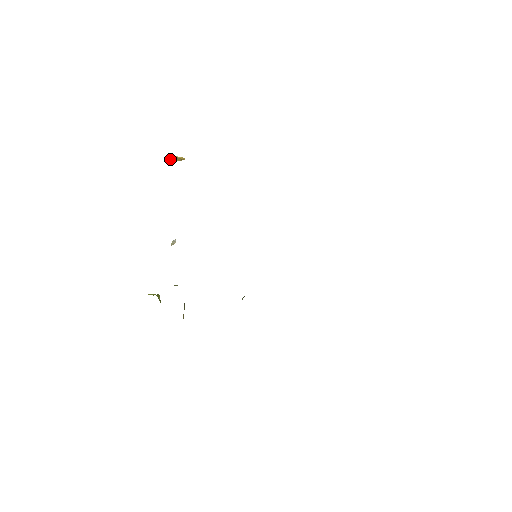
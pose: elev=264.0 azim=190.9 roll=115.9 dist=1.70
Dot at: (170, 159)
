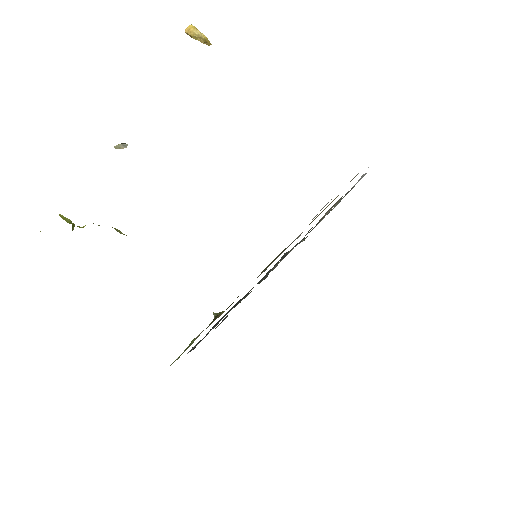
Dot at: (189, 29)
